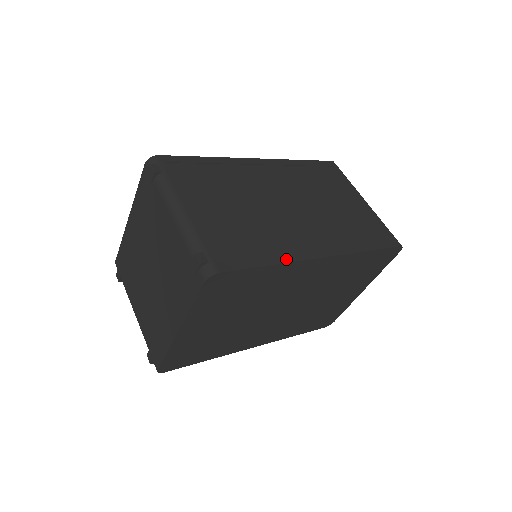
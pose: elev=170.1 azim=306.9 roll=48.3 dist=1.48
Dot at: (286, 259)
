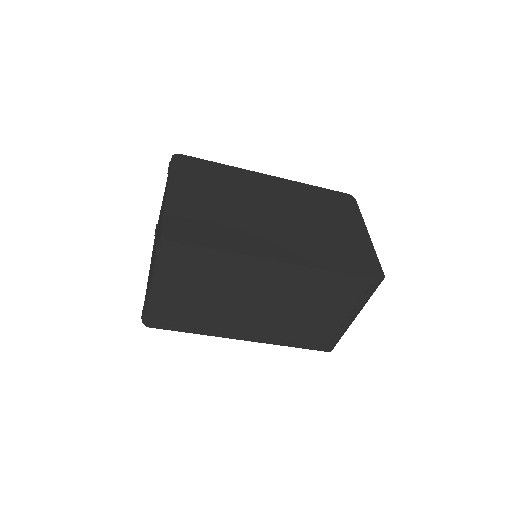
Dot at: occluded
